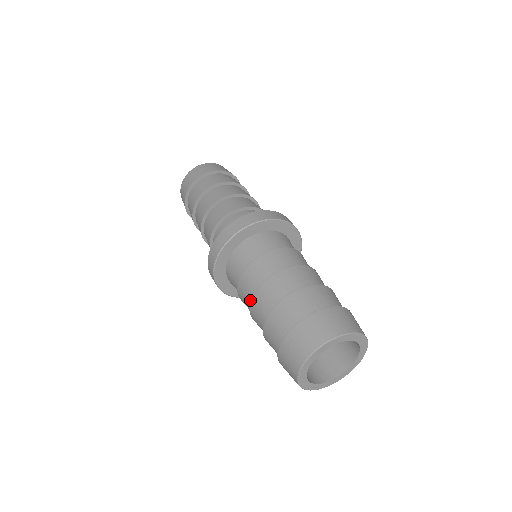
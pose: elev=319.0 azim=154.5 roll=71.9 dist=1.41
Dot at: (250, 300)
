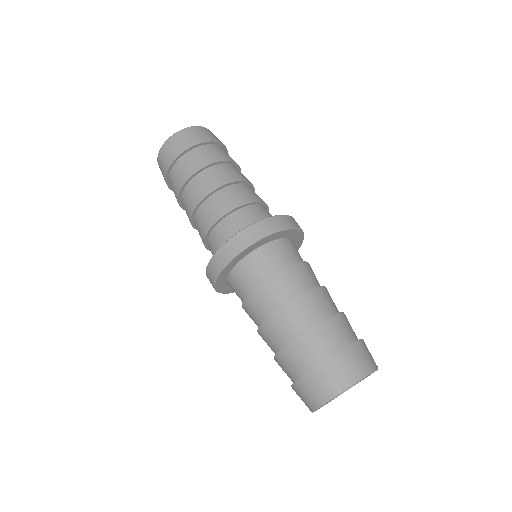
Dot at: (277, 303)
